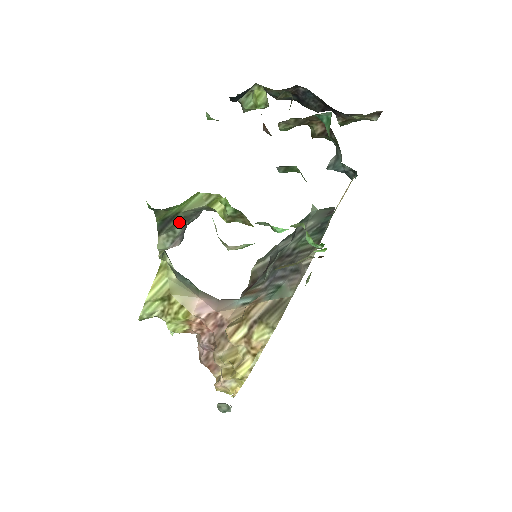
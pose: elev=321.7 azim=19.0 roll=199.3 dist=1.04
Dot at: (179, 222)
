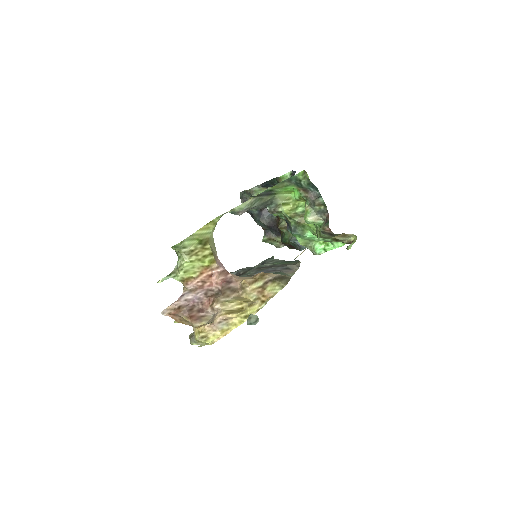
Dot at: (264, 200)
